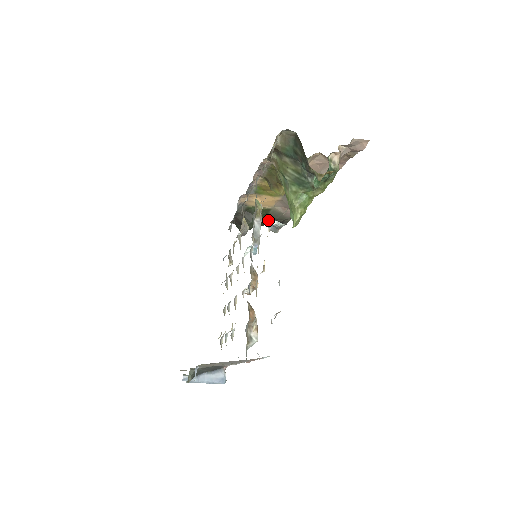
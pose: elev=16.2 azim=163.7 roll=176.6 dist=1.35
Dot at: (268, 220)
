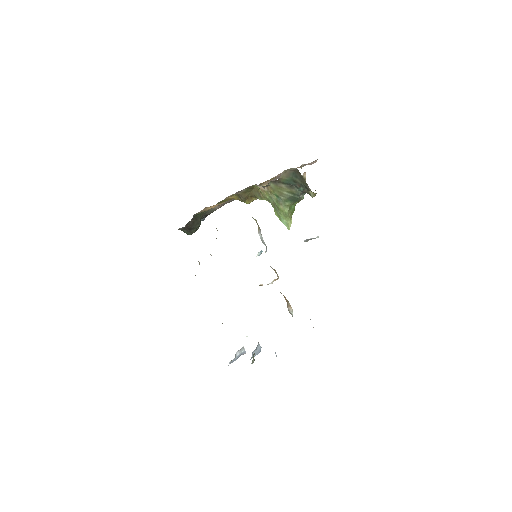
Dot at: occluded
